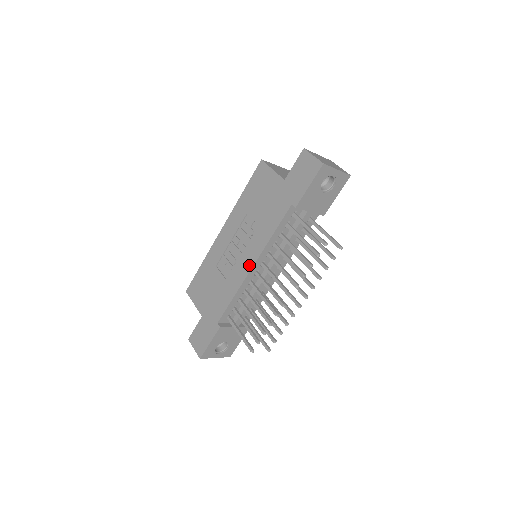
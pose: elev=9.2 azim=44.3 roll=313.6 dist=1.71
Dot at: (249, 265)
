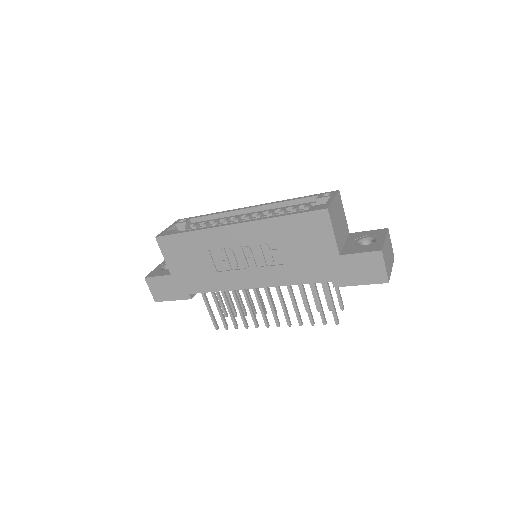
Dot at: (252, 284)
